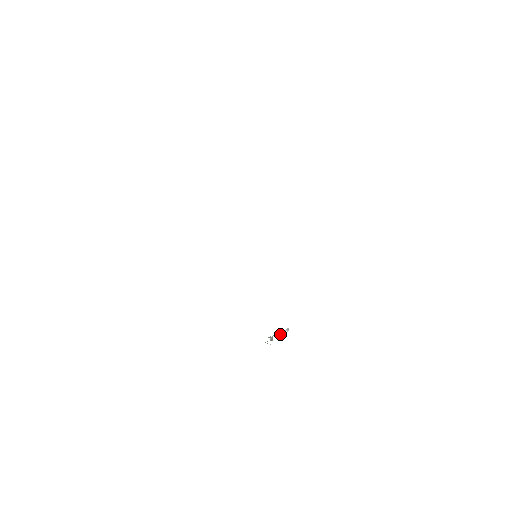
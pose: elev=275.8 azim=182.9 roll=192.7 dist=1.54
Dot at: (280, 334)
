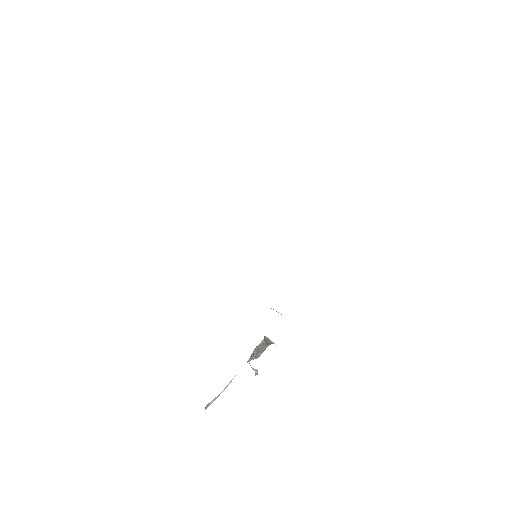
Dot at: (209, 404)
